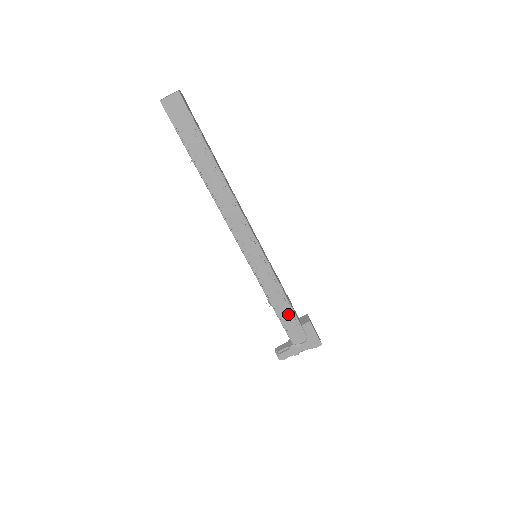
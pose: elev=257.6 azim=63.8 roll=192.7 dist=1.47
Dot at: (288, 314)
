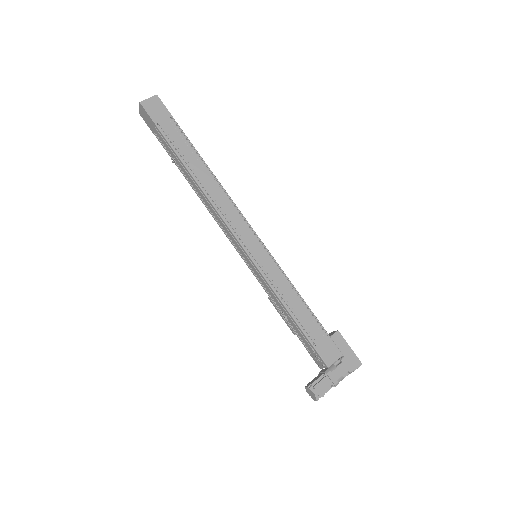
Dot at: (310, 321)
